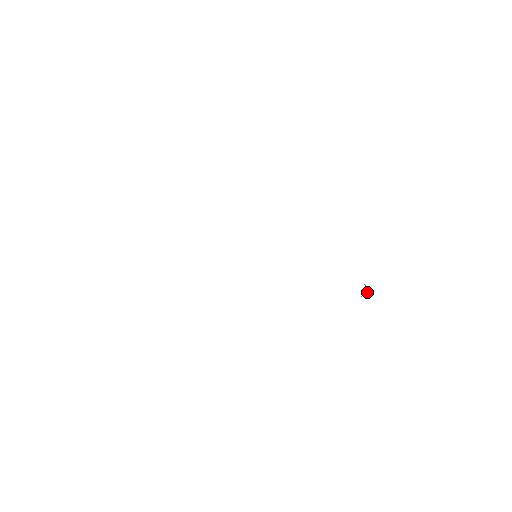
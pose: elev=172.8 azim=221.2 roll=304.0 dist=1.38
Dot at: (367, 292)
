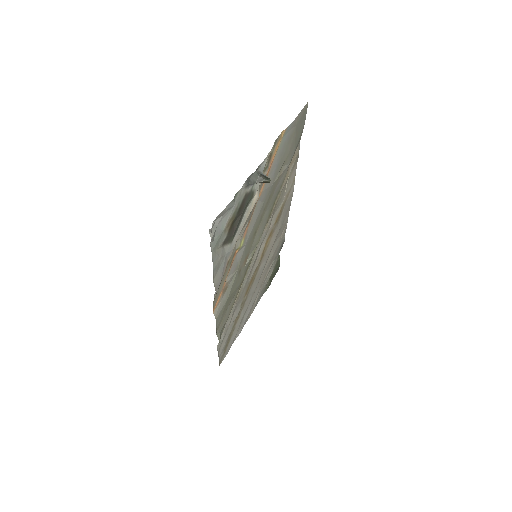
Dot at: (266, 180)
